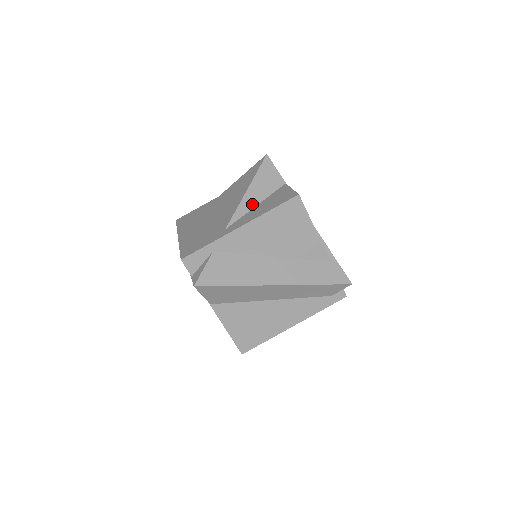
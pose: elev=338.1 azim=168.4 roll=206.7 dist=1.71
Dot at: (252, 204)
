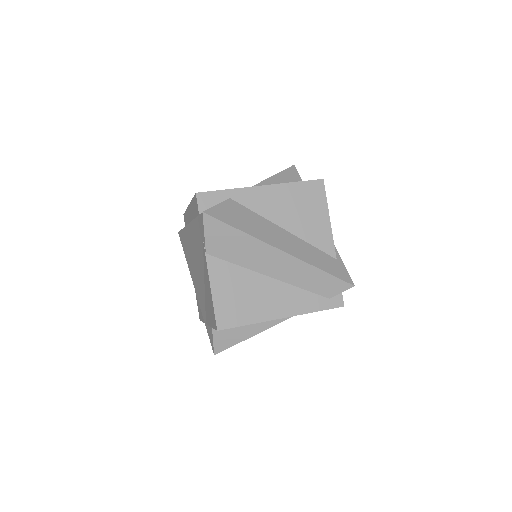
Dot at: occluded
